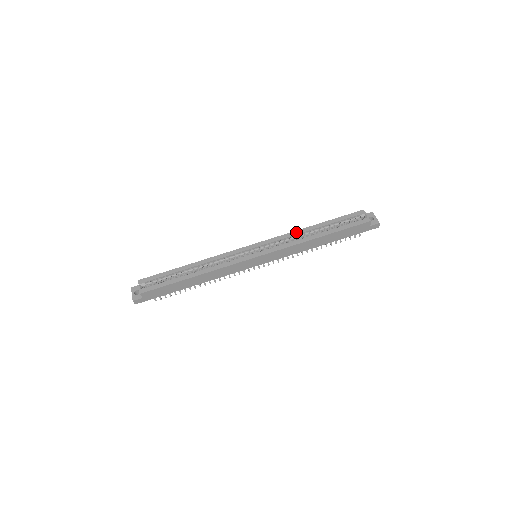
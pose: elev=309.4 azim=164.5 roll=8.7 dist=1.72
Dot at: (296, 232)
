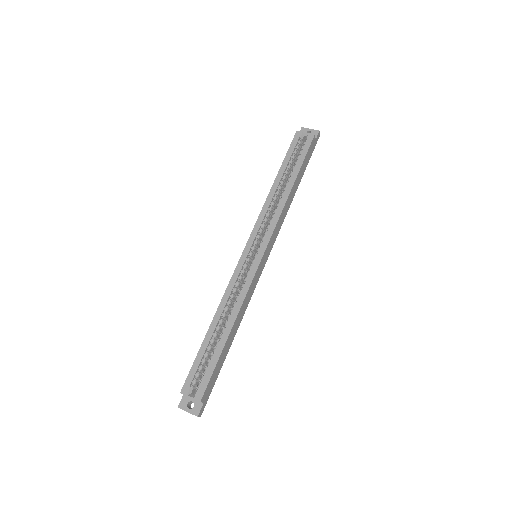
Dot at: (268, 201)
